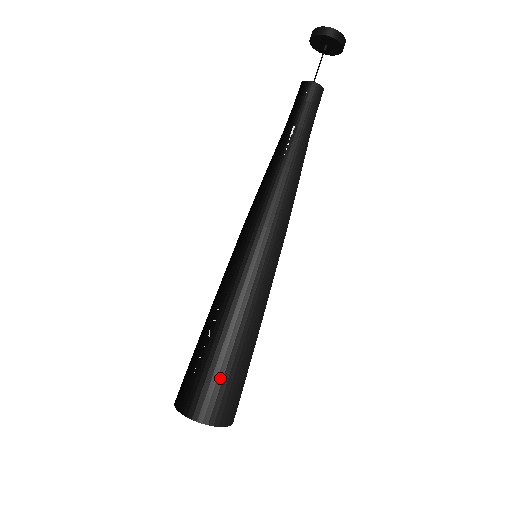
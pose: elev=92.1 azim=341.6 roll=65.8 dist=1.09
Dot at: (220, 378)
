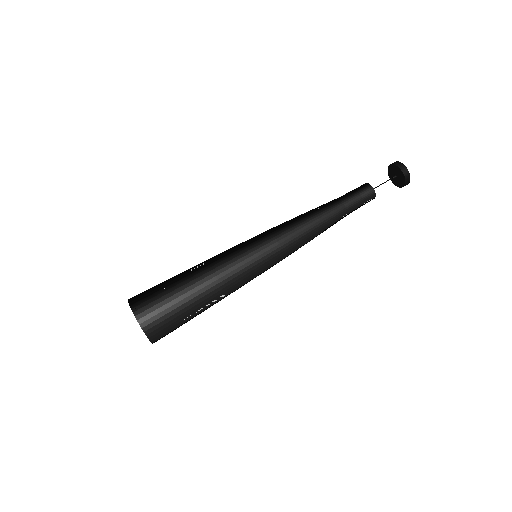
Dot at: (166, 292)
